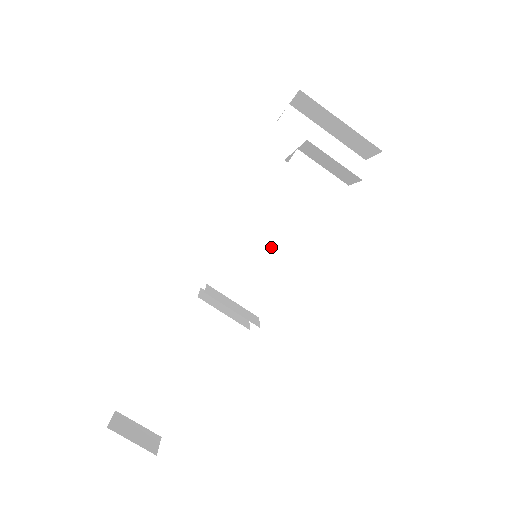
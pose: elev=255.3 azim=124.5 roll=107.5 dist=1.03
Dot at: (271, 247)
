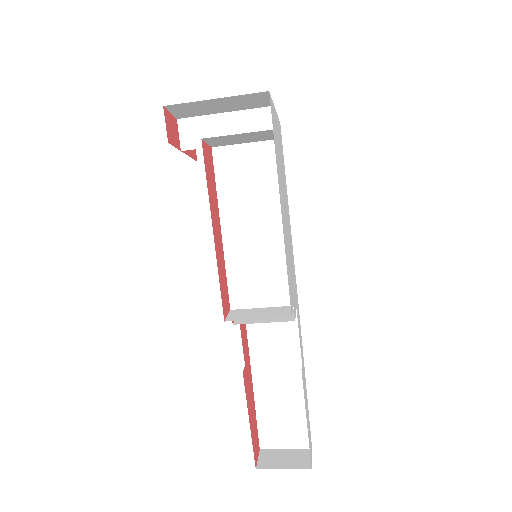
Dot at: (256, 242)
